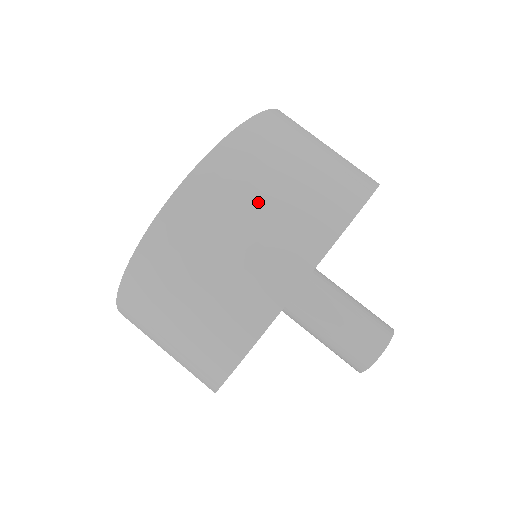
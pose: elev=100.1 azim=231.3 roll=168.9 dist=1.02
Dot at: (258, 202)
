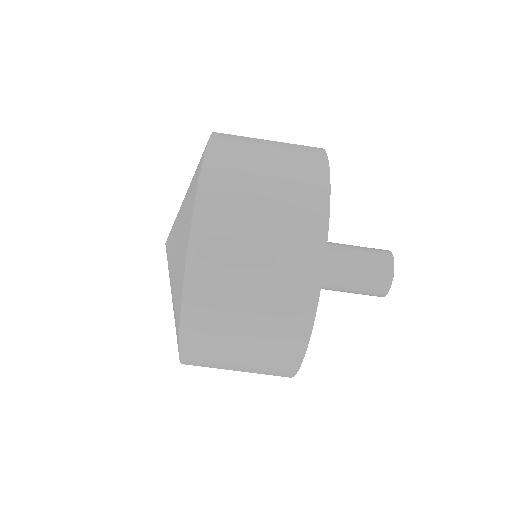
Dot at: (261, 182)
